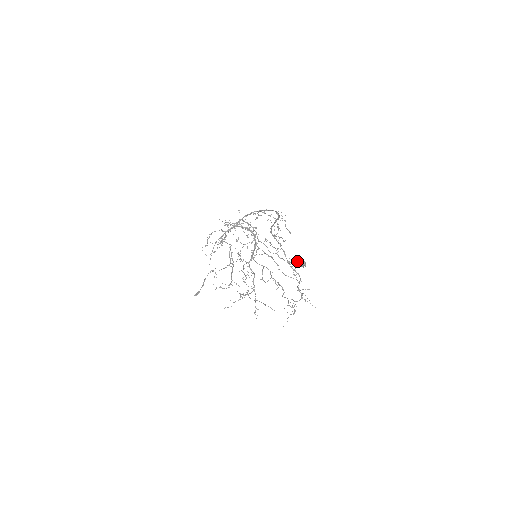
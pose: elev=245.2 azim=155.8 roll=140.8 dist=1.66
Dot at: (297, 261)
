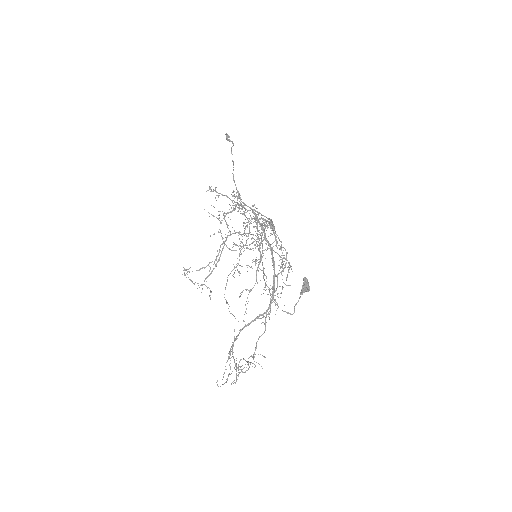
Dot at: (305, 278)
